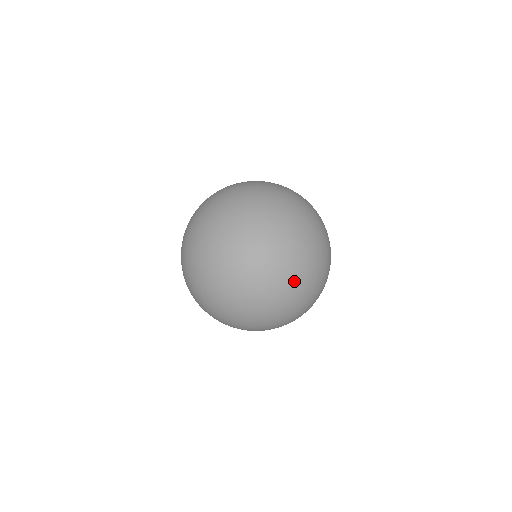
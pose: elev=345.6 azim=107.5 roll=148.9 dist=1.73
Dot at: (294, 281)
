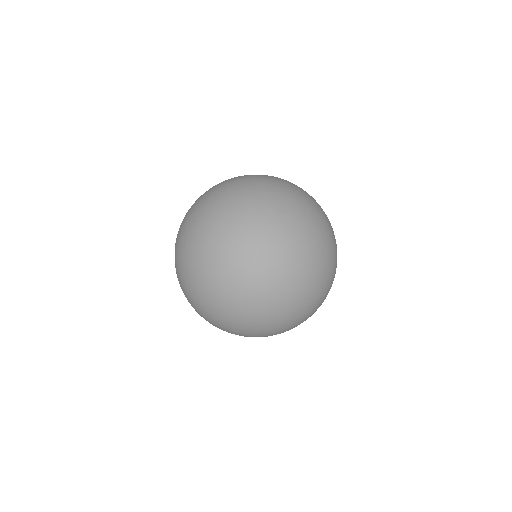
Dot at: (288, 257)
